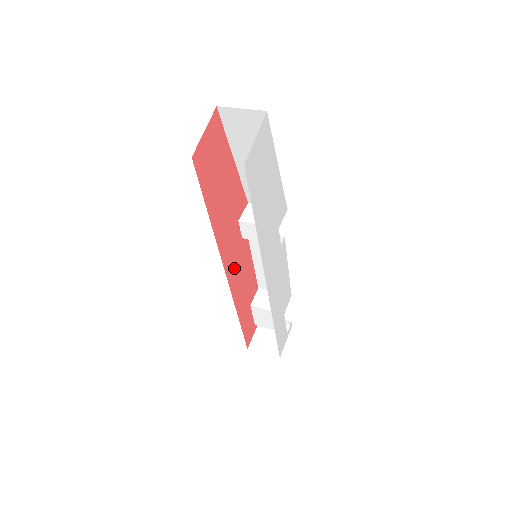
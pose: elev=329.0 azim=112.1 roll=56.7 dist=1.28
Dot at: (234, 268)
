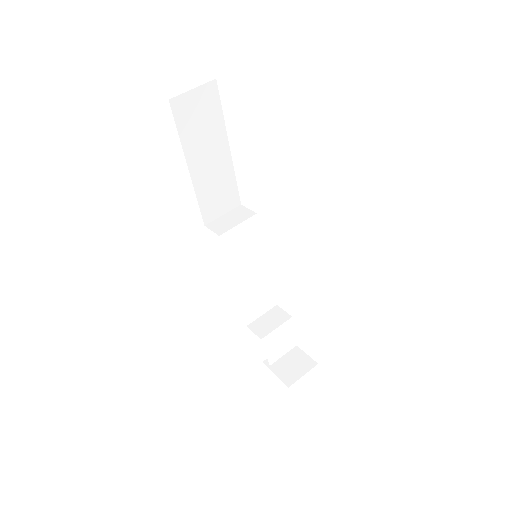
Dot at: occluded
